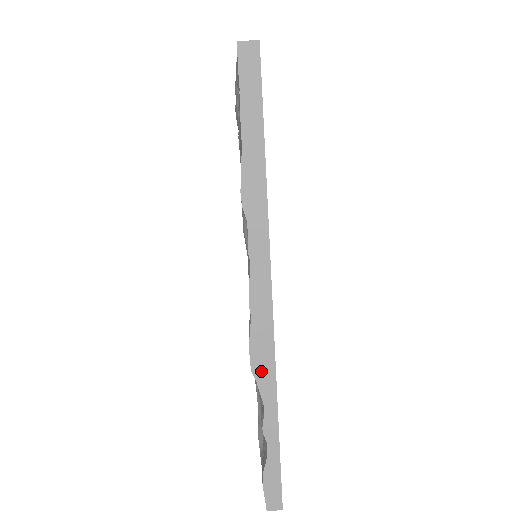
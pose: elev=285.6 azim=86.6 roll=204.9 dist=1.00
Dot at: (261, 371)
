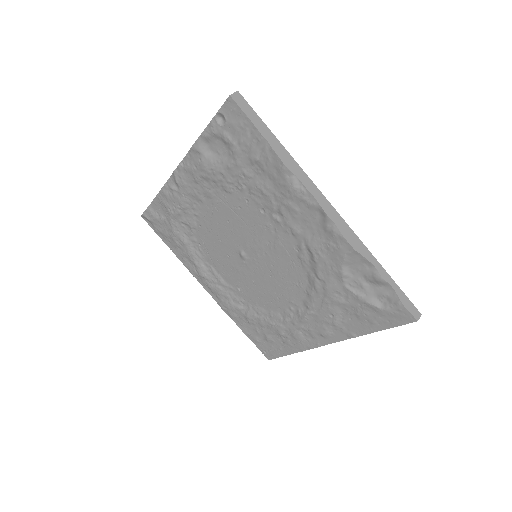
Dot at: (358, 247)
